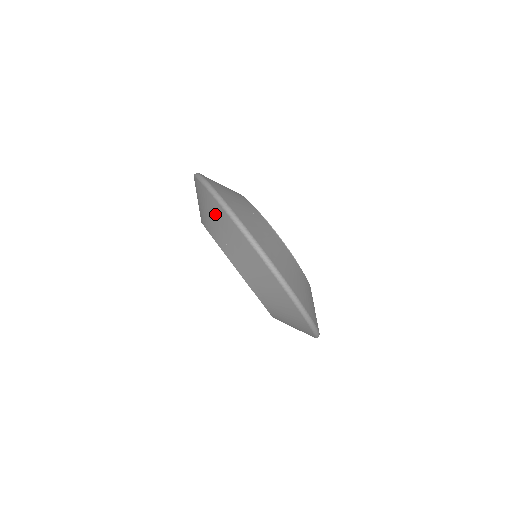
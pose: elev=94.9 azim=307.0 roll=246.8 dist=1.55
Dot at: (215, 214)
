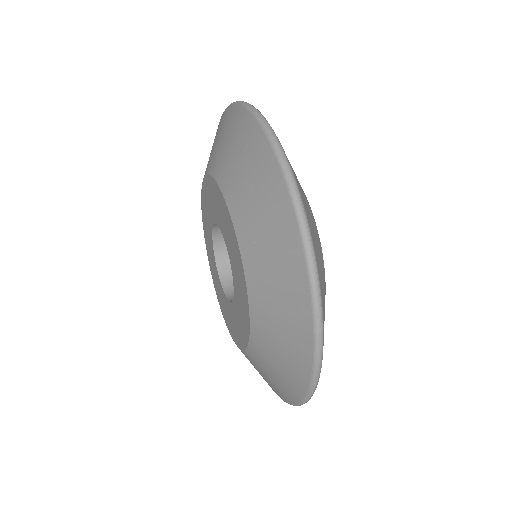
Dot at: occluded
